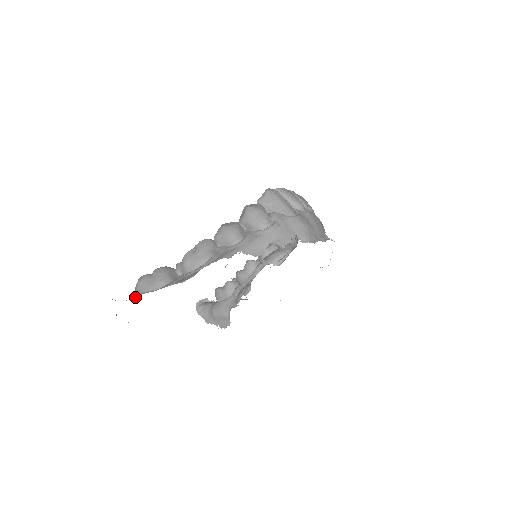
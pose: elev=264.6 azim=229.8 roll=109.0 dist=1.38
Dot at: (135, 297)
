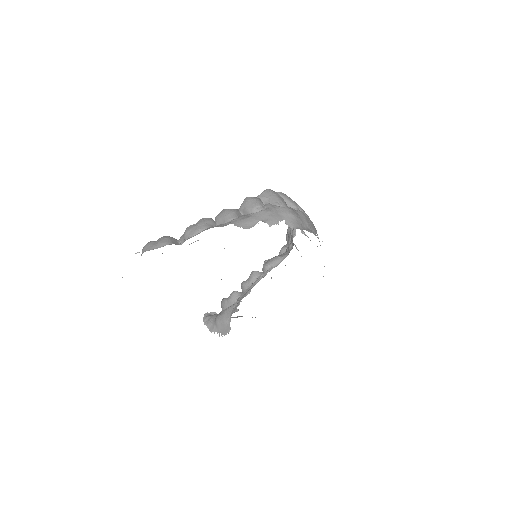
Dot at: occluded
